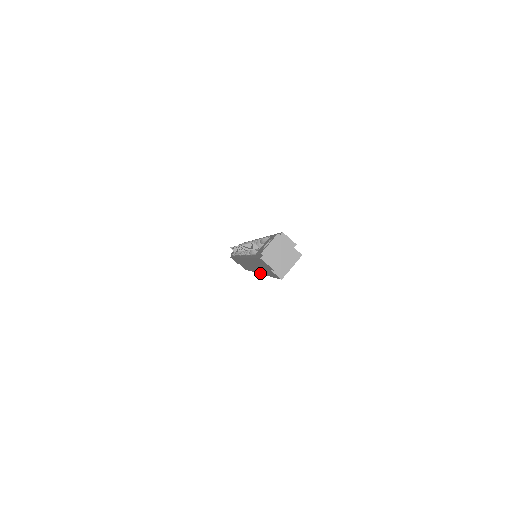
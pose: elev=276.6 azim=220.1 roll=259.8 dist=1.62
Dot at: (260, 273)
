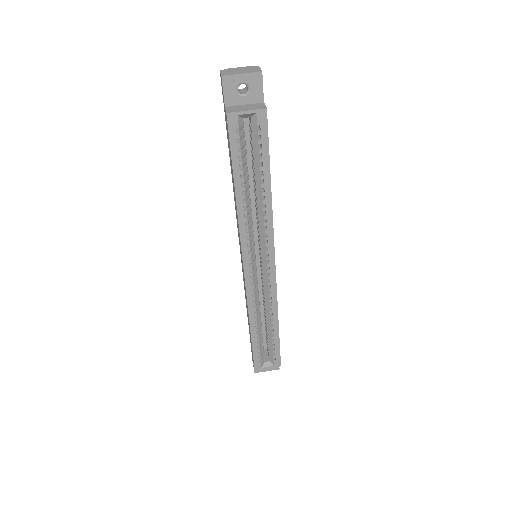
Dot at: (242, 252)
